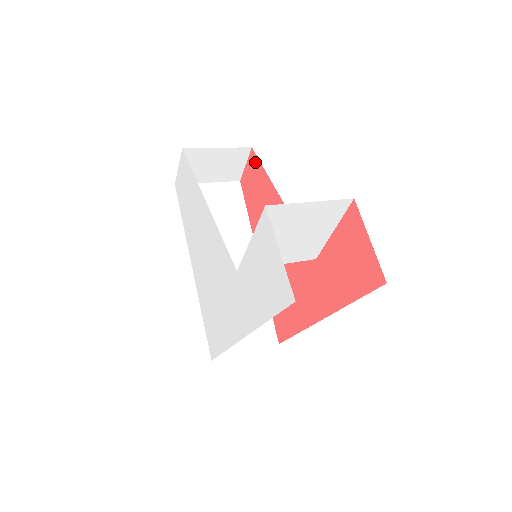
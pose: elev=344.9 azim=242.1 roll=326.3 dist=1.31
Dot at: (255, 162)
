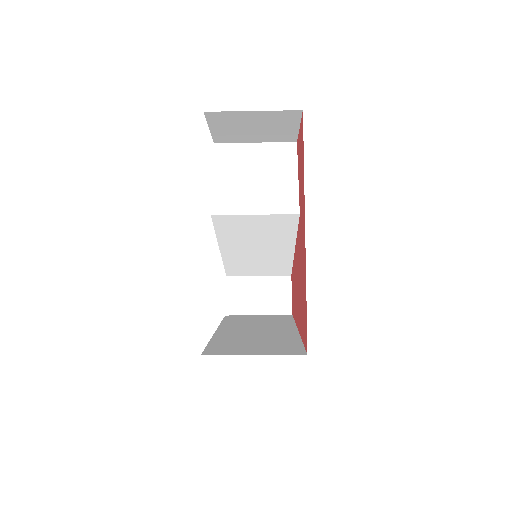
Dot at: occluded
